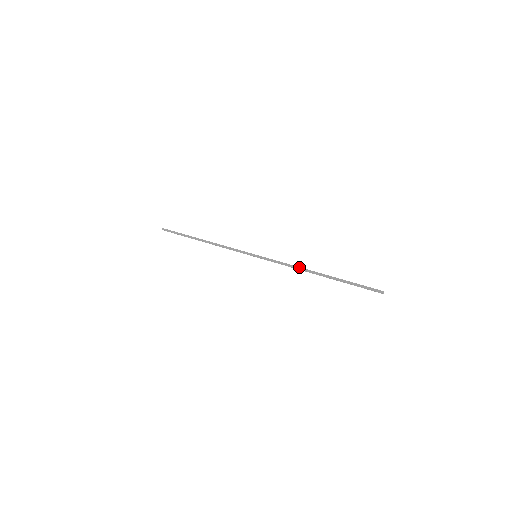
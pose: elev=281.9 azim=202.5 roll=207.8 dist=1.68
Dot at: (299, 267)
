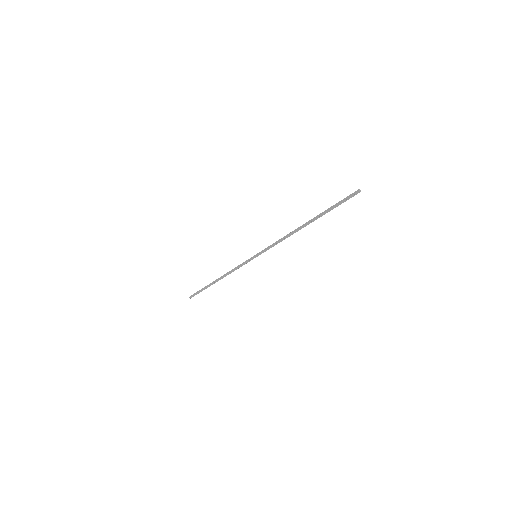
Dot at: (288, 234)
